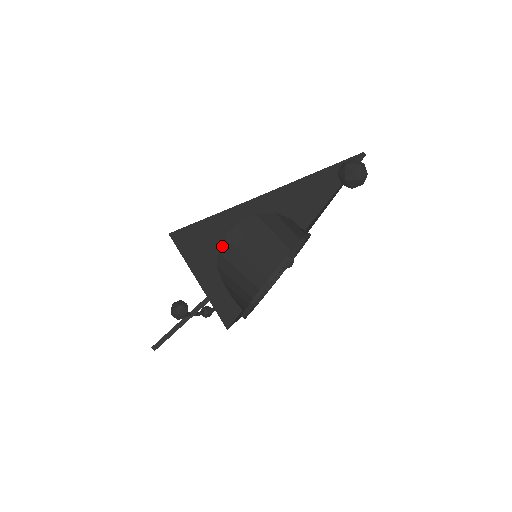
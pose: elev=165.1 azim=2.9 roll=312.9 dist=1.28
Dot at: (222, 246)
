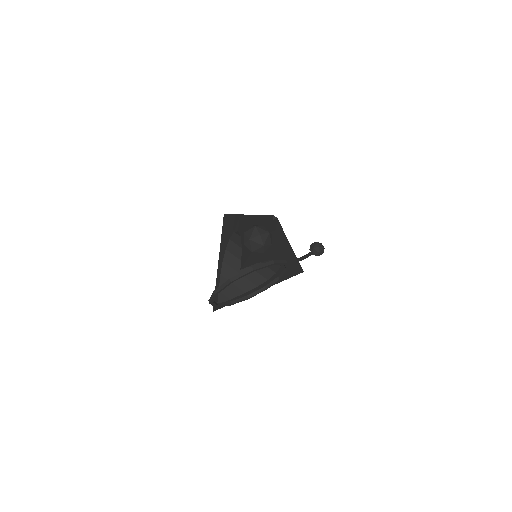
Dot at: (229, 245)
